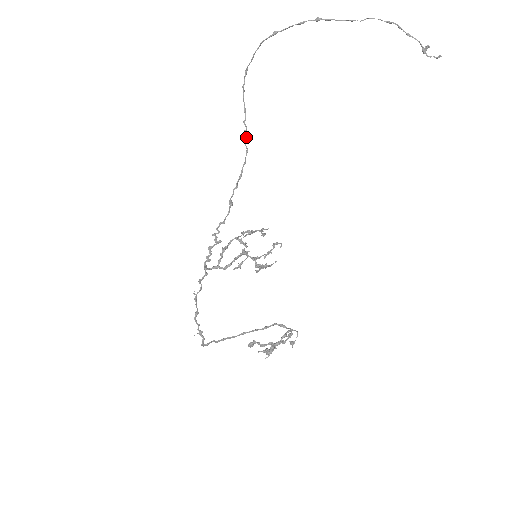
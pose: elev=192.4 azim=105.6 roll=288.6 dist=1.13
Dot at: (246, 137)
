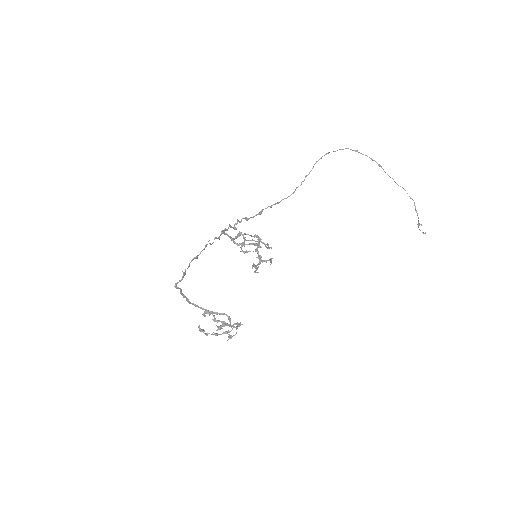
Dot at: (300, 185)
